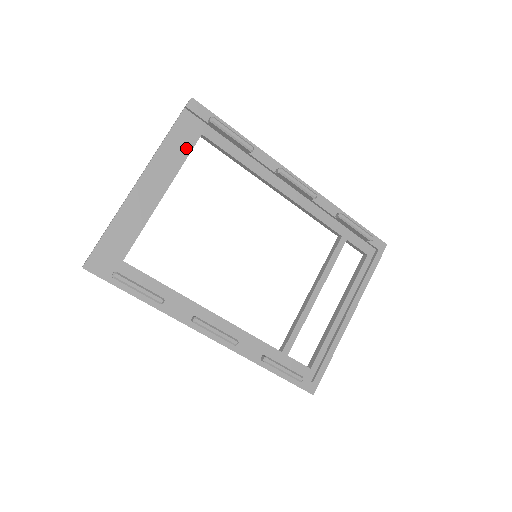
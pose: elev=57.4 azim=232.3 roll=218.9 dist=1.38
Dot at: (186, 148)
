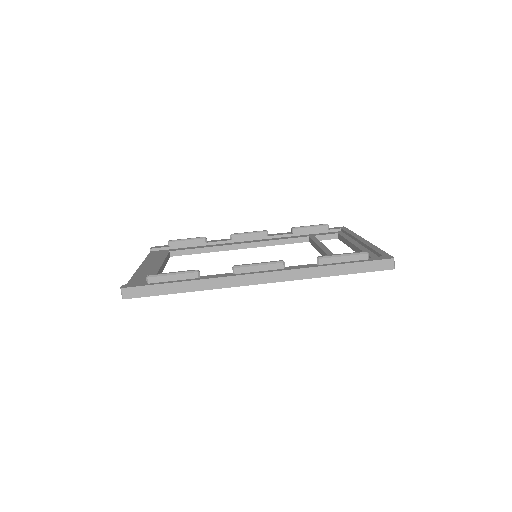
Dot at: (163, 255)
